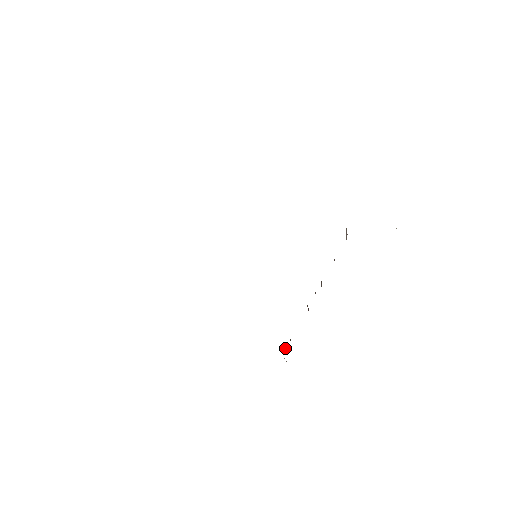
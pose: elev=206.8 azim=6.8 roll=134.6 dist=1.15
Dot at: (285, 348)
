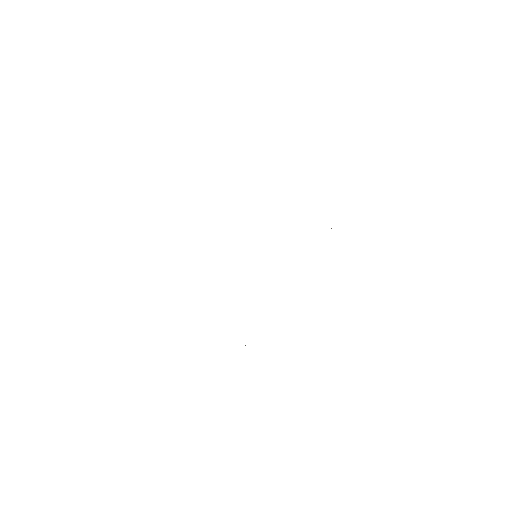
Dot at: occluded
